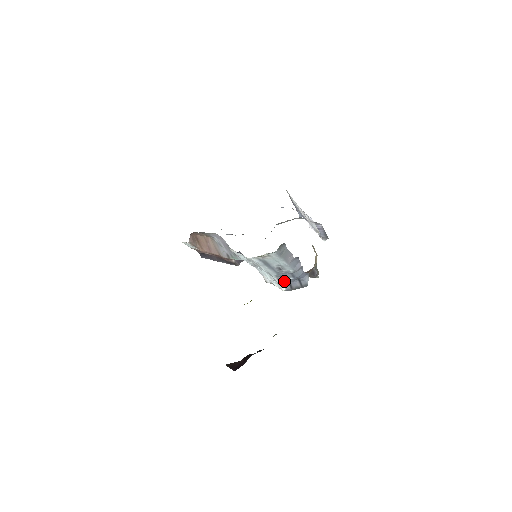
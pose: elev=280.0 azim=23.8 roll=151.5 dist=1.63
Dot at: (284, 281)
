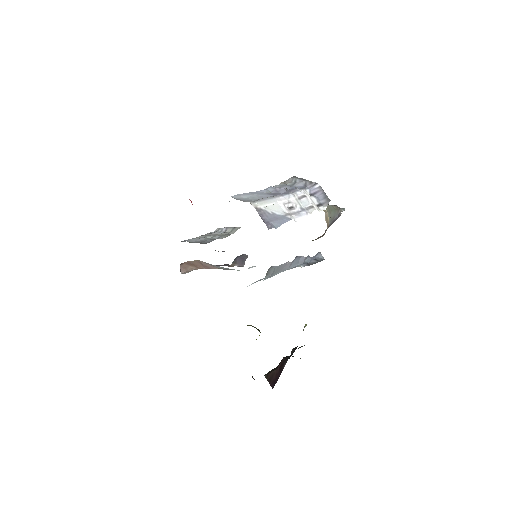
Dot at: occluded
